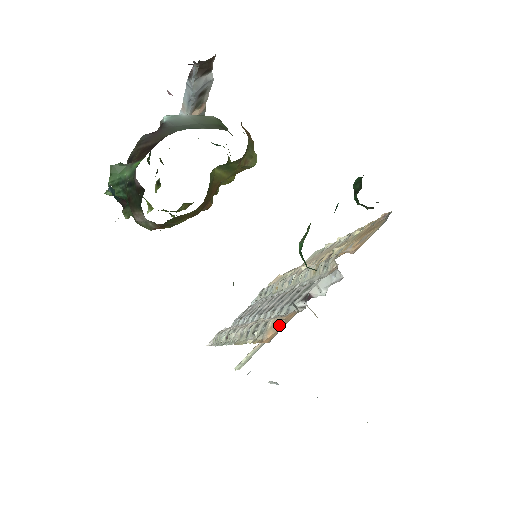
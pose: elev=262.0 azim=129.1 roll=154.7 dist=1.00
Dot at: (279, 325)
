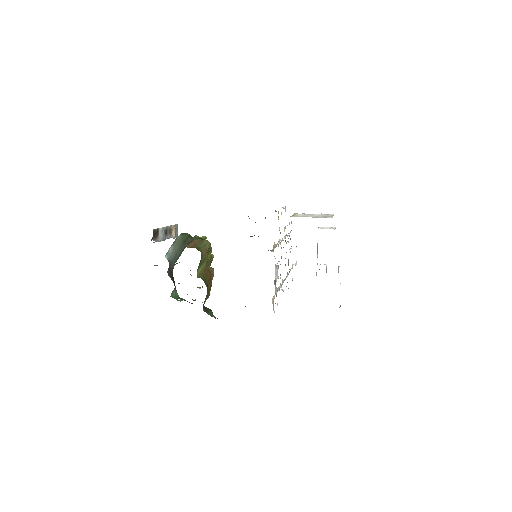
Dot at: occluded
